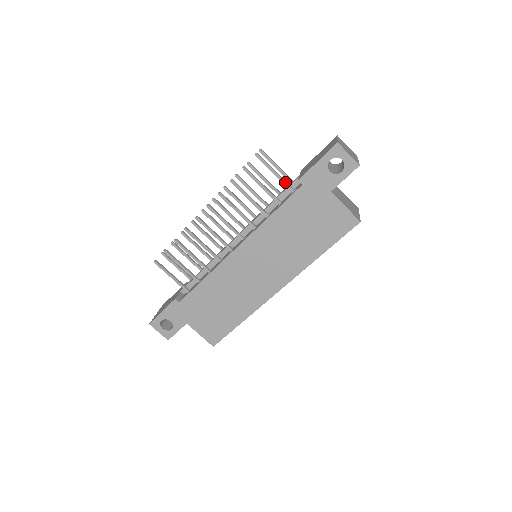
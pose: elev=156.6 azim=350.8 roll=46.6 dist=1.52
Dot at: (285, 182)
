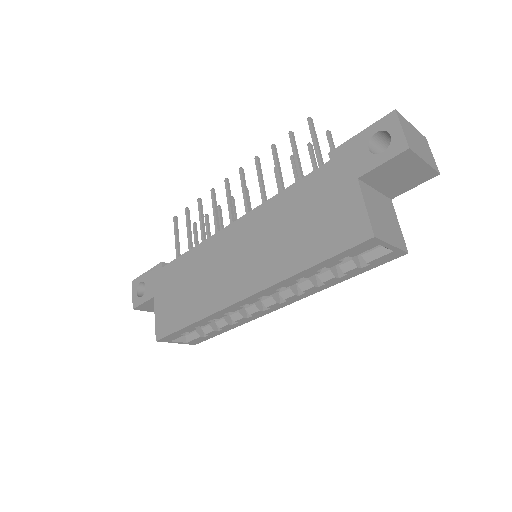
Dot at: (320, 159)
